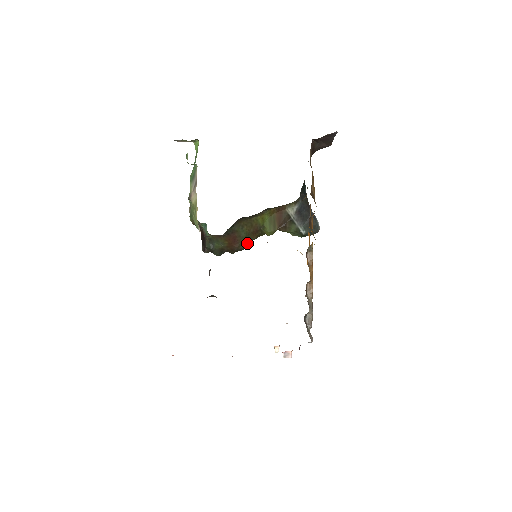
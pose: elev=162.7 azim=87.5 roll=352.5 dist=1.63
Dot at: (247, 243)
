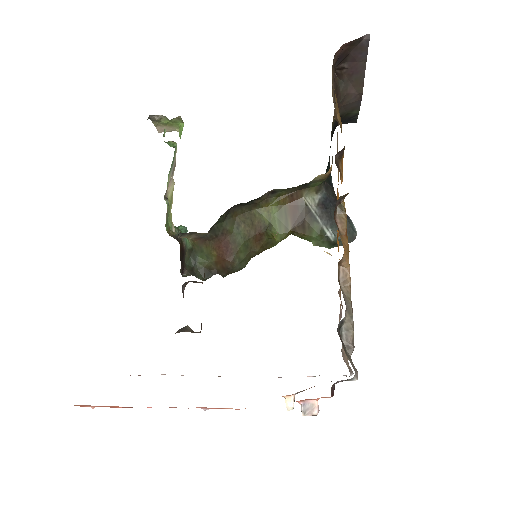
Dot at: (247, 258)
